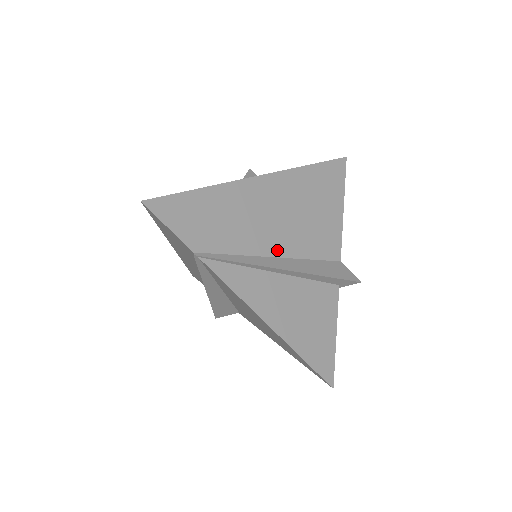
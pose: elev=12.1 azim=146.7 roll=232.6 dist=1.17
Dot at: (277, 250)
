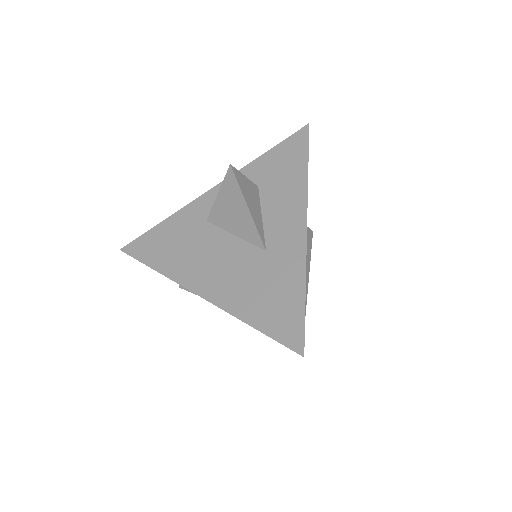
Dot at: occluded
